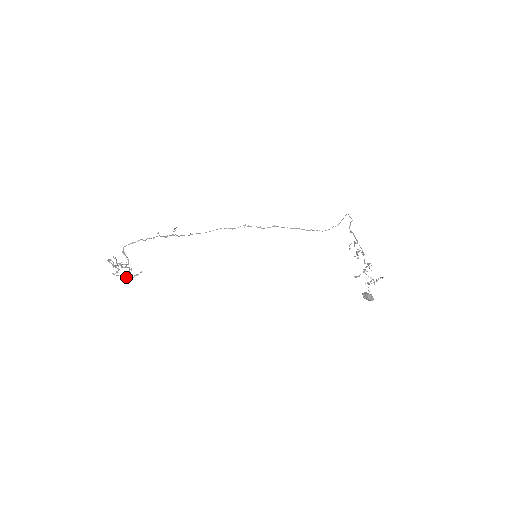
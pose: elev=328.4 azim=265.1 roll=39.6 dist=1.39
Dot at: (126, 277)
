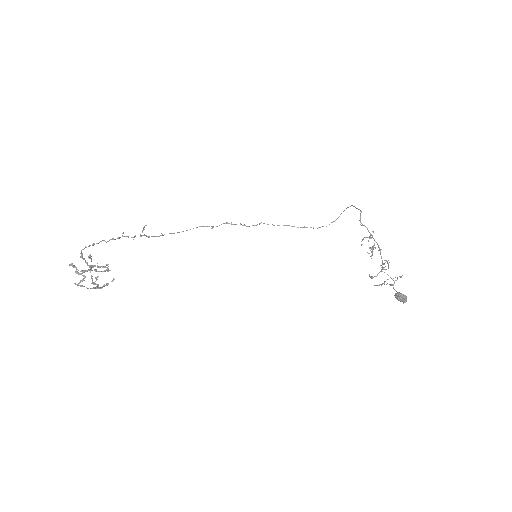
Dot at: (93, 288)
